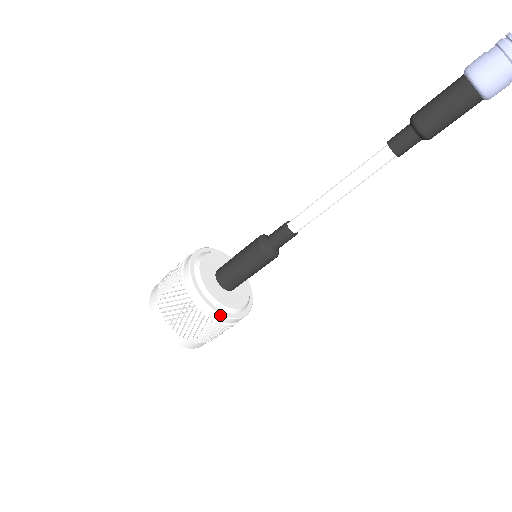
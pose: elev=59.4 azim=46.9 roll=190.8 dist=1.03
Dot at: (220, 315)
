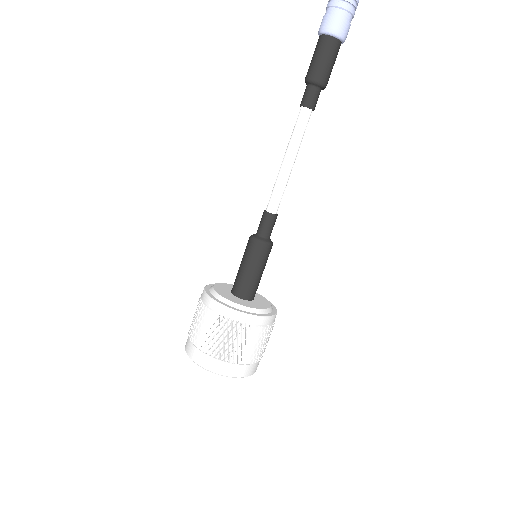
Dot at: (258, 317)
